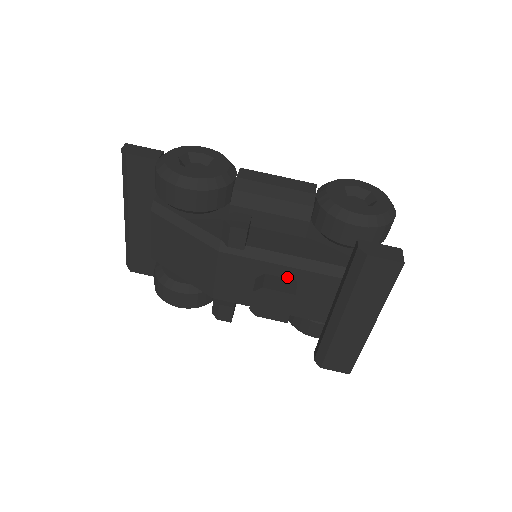
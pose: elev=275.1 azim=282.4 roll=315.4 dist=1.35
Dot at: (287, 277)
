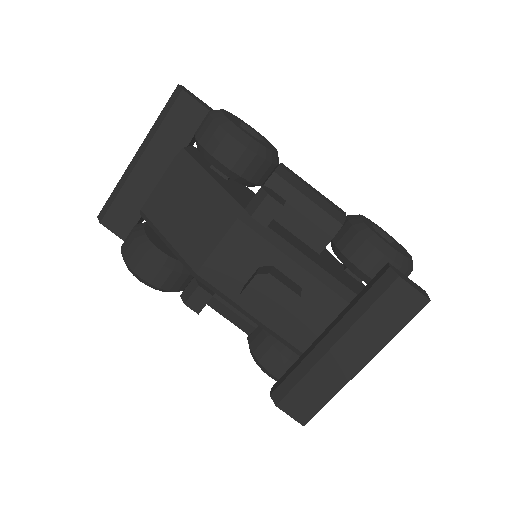
Dot at: (293, 279)
